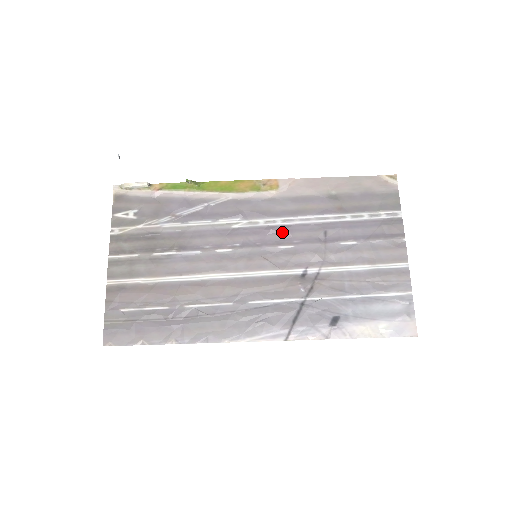
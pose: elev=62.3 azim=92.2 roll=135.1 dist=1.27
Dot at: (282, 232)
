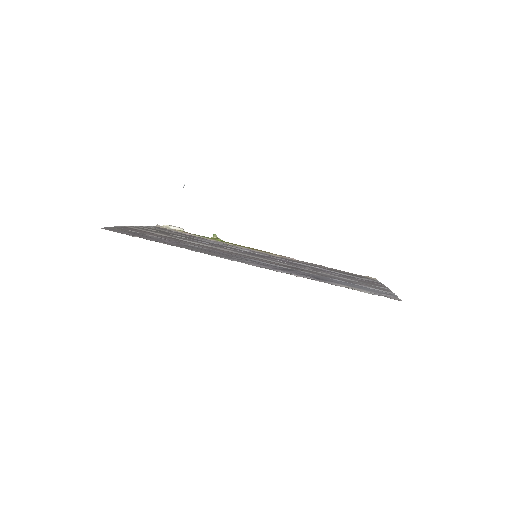
Dot at: (281, 260)
